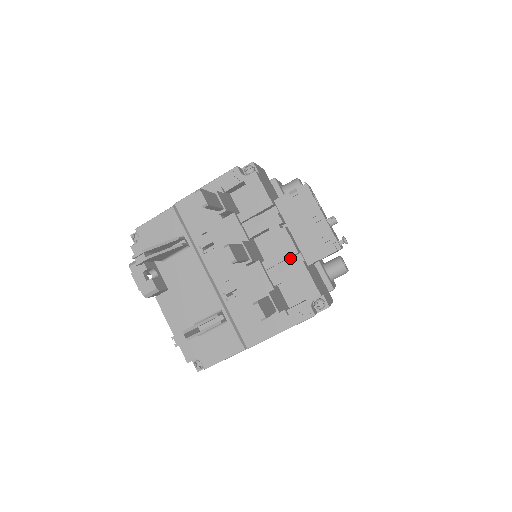
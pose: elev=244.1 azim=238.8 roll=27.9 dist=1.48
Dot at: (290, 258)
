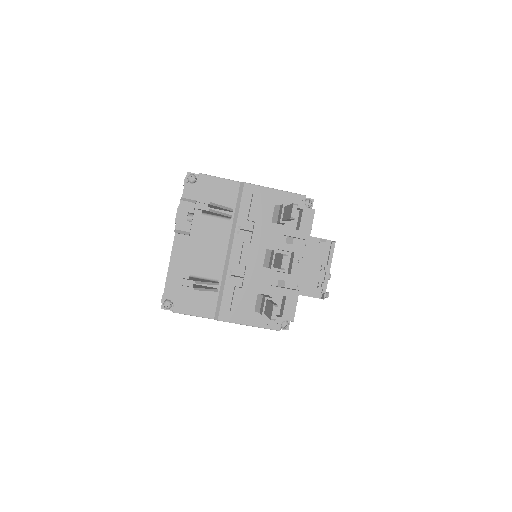
Dot at: (289, 281)
